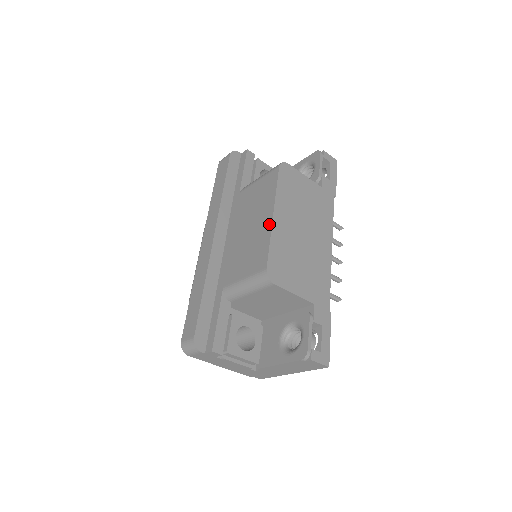
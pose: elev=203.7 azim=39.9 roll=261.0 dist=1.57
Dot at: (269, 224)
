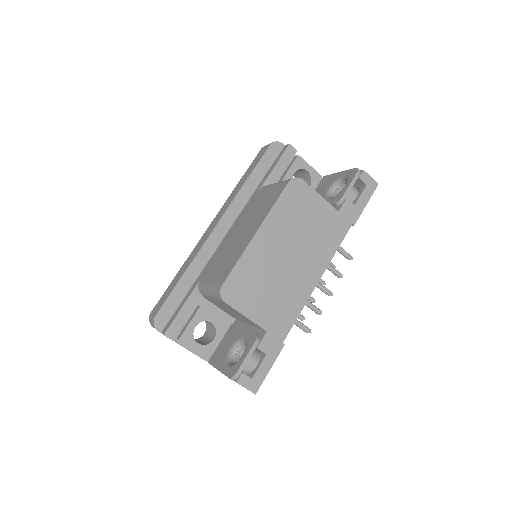
Dot at: (249, 241)
